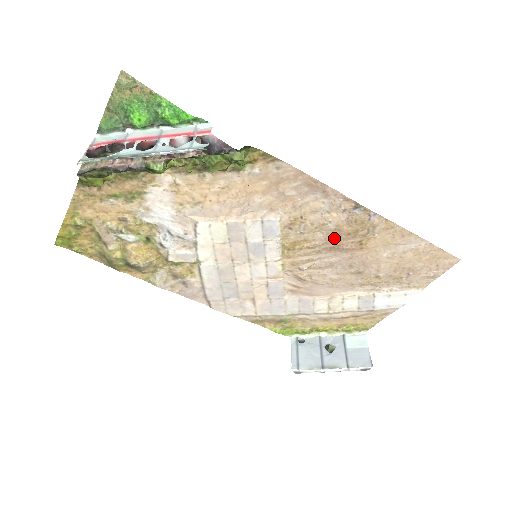
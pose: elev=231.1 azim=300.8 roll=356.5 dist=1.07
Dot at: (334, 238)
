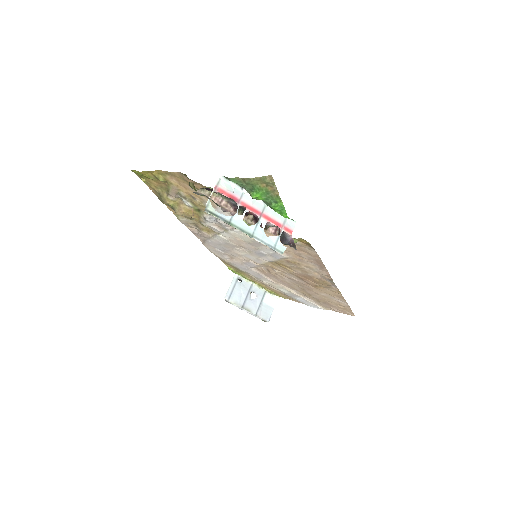
Dot at: (306, 277)
